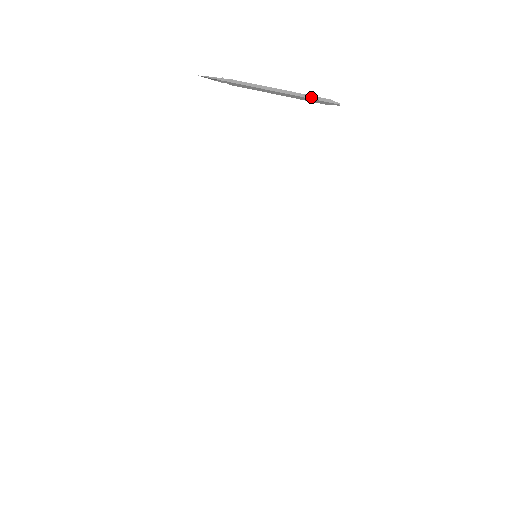
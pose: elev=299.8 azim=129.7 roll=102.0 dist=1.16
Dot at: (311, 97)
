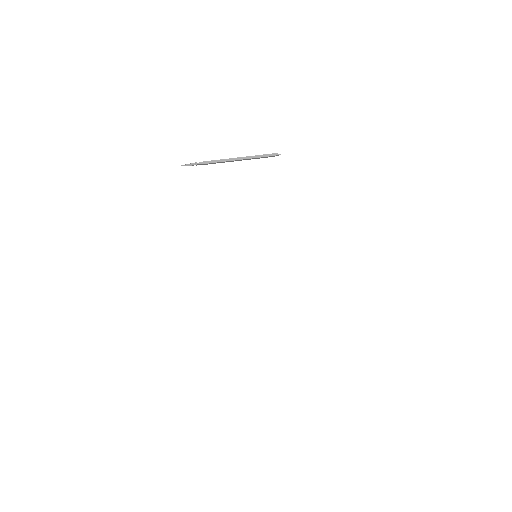
Dot at: (261, 156)
